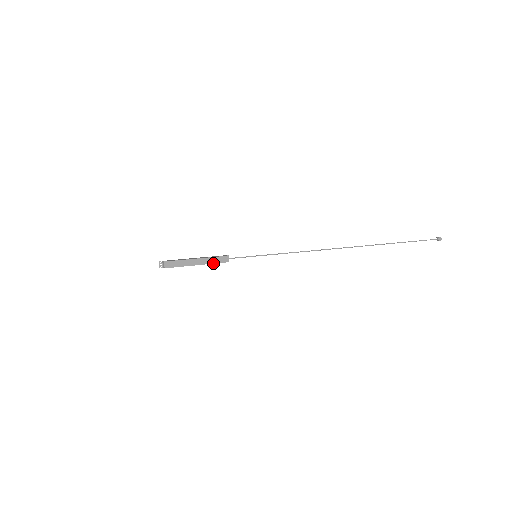
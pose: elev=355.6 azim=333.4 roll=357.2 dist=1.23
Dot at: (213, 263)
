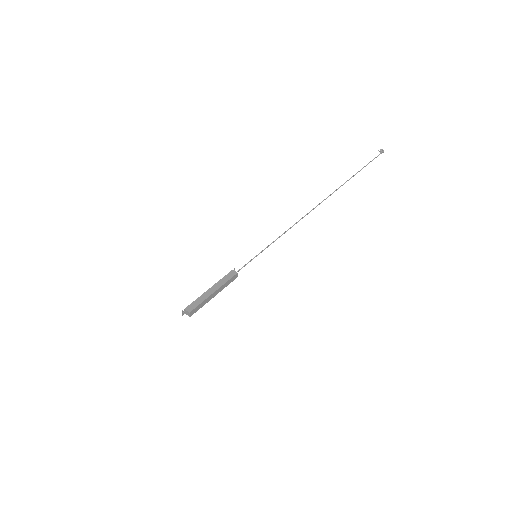
Dot at: (226, 286)
